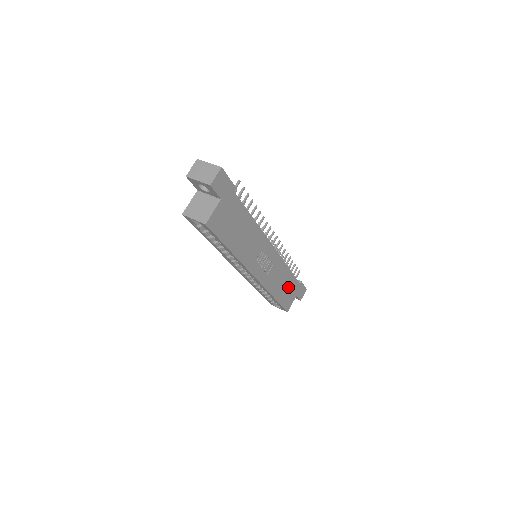
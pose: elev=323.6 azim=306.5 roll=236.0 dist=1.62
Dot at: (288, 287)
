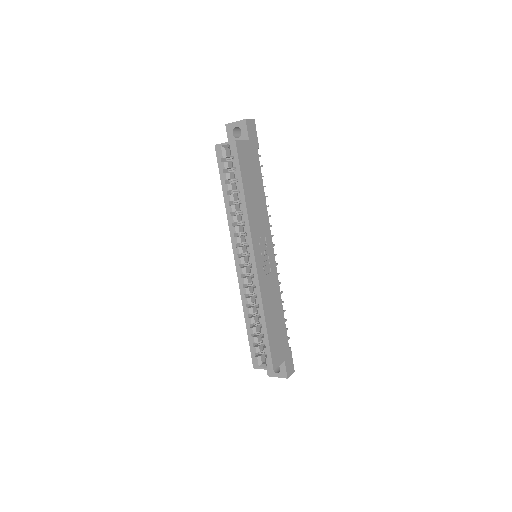
Dot at: (278, 331)
